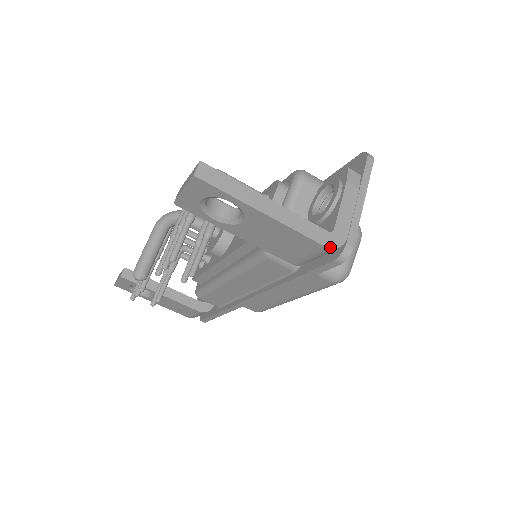
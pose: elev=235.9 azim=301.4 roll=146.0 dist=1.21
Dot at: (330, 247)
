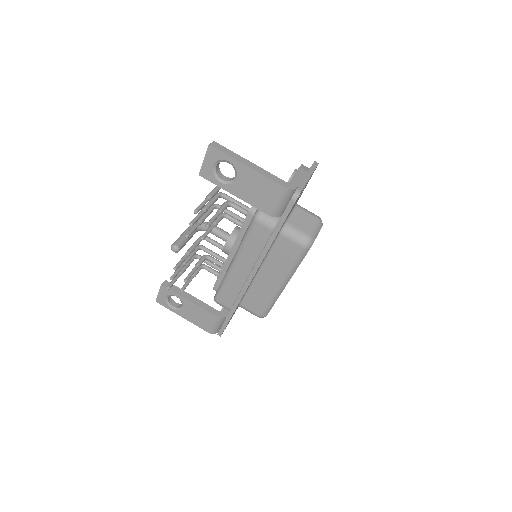
Dot at: (286, 187)
